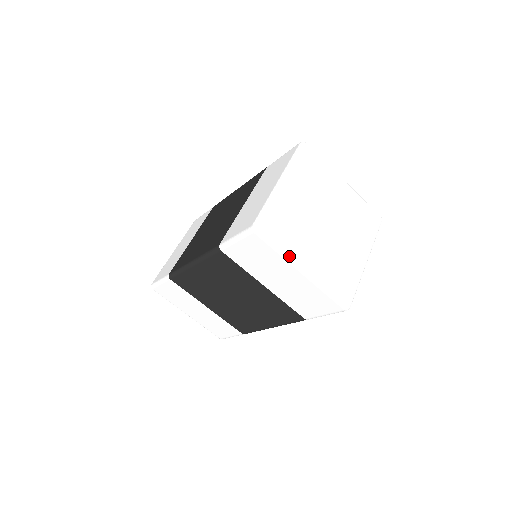
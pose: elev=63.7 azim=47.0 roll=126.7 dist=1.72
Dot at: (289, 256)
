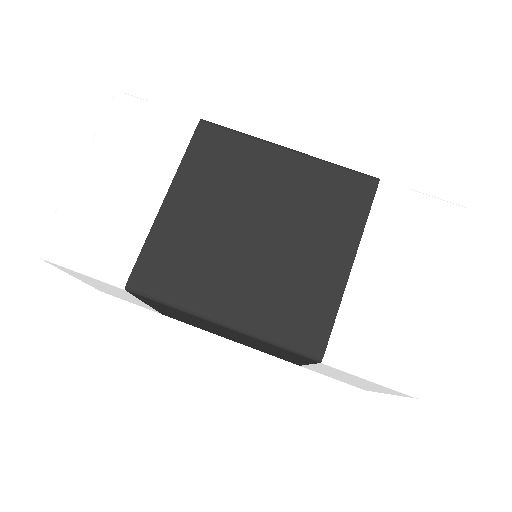
Dot at: occluded
